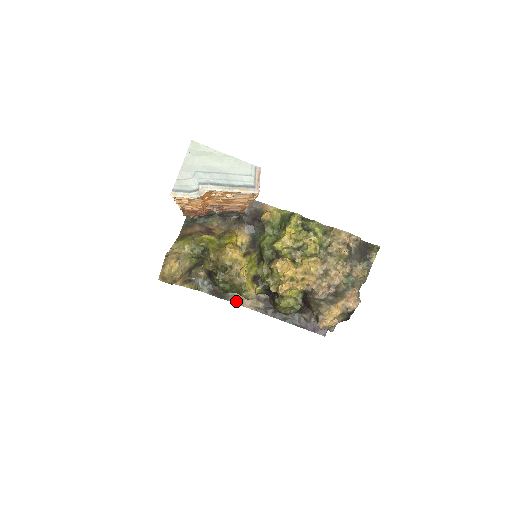
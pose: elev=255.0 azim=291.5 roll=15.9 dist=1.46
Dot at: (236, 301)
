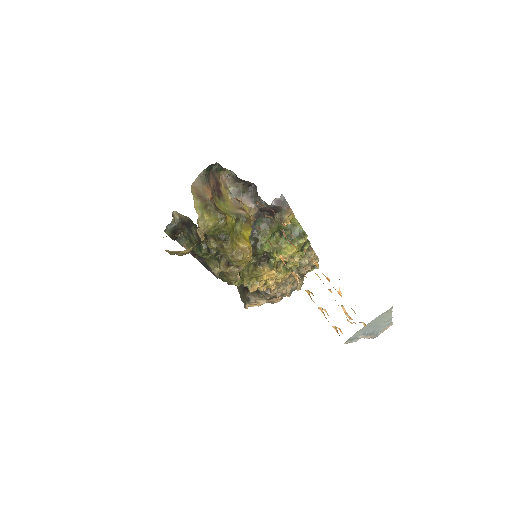
Dot at: (182, 242)
